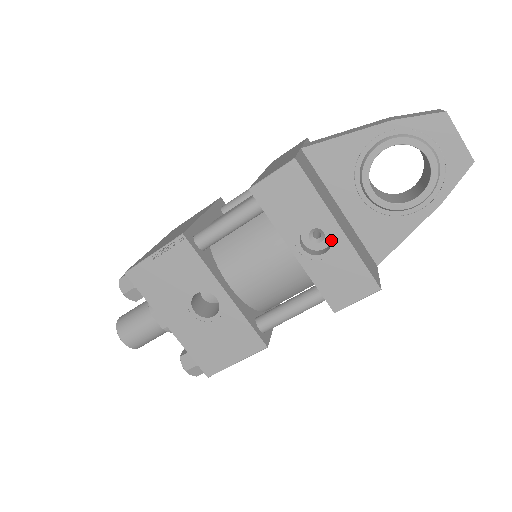
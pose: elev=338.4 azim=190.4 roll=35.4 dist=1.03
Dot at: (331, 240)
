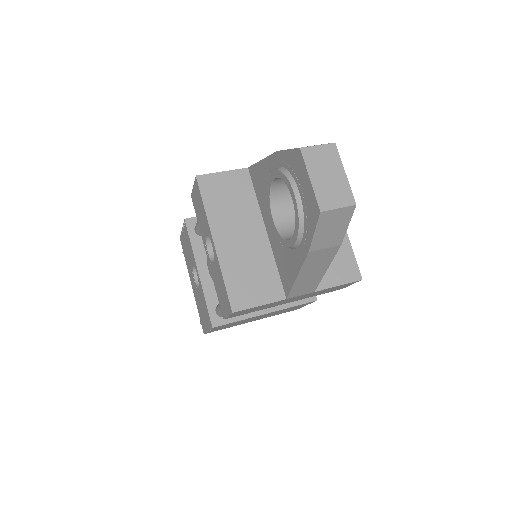
Dot at: occluded
